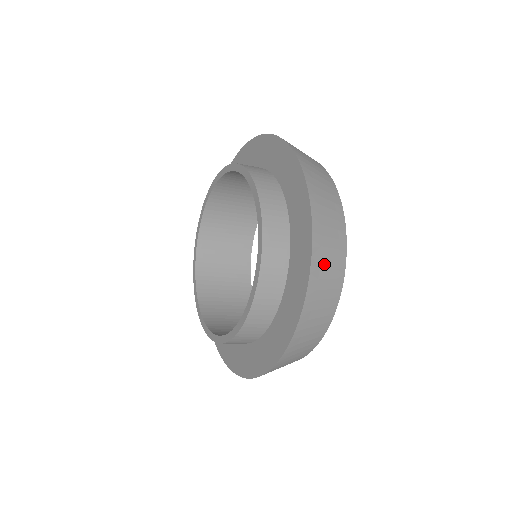
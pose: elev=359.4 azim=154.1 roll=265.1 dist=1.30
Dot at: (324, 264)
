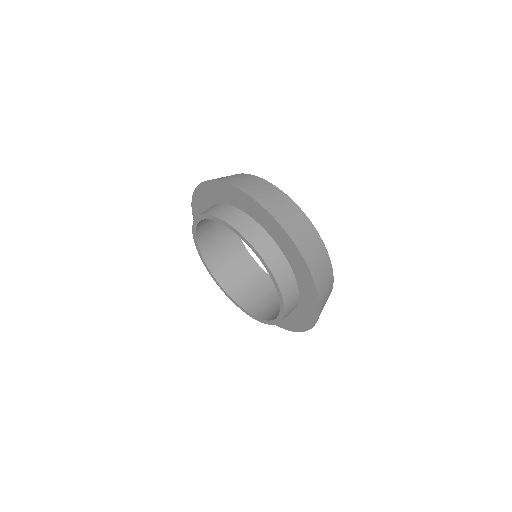
Dot at: (324, 305)
